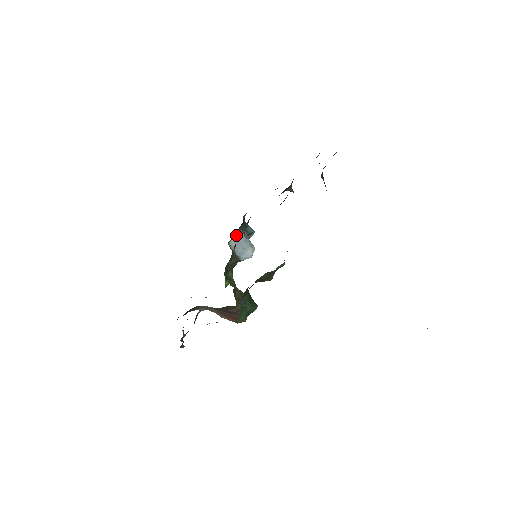
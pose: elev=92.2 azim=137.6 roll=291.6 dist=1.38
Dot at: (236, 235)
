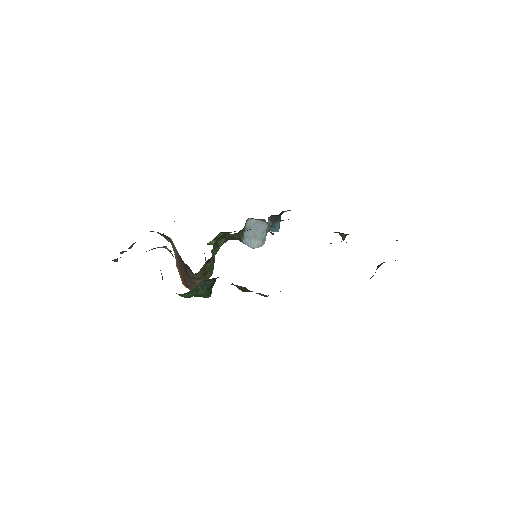
Dot at: (262, 219)
